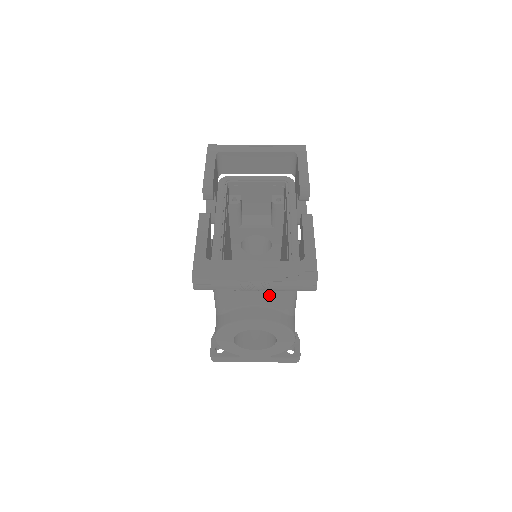
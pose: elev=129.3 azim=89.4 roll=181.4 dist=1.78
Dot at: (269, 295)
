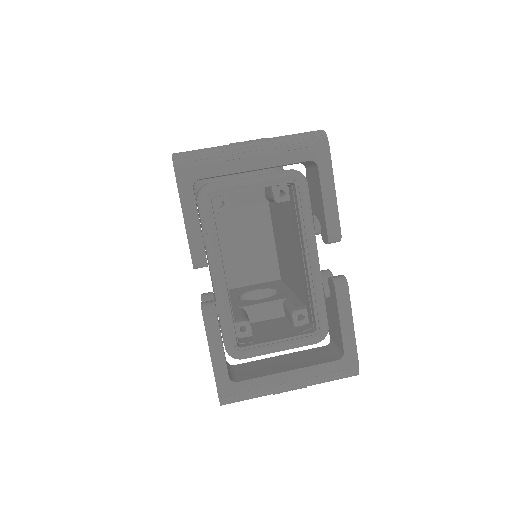
Dot at: occluded
